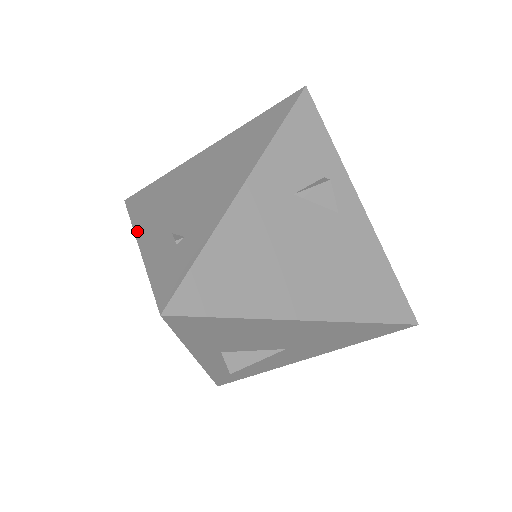
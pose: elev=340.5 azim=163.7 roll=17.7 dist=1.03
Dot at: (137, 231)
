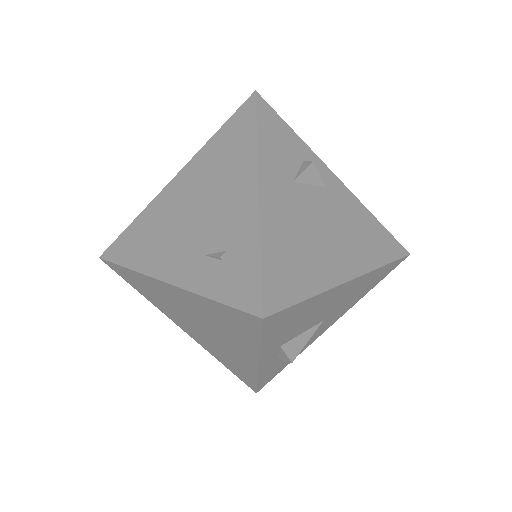
Dot at: (151, 273)
